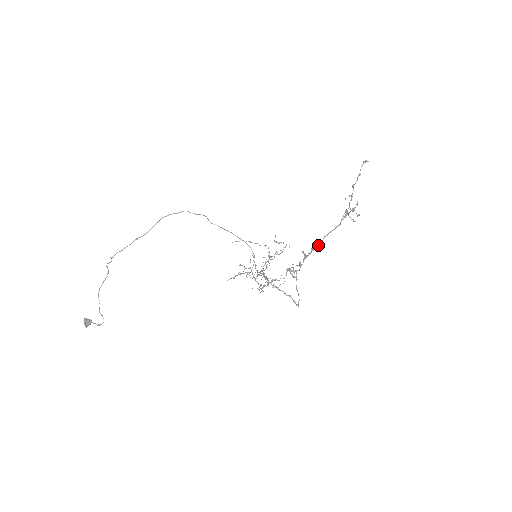
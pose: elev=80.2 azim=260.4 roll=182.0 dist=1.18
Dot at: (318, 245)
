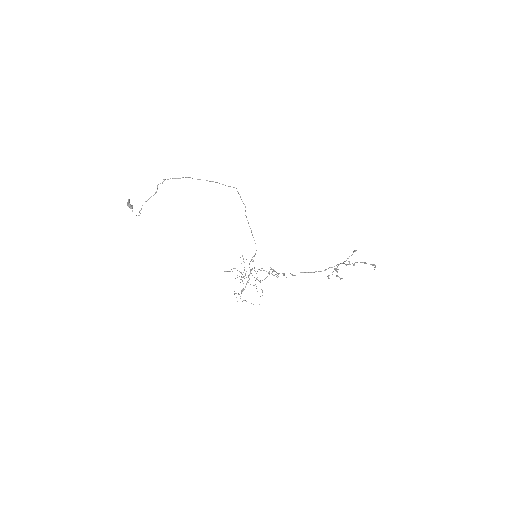
Dot at: occluded
